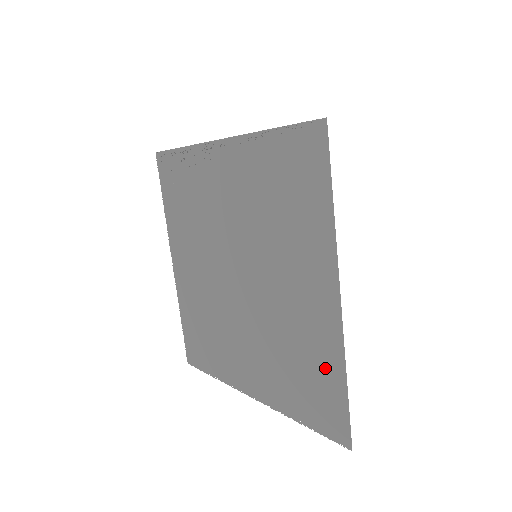
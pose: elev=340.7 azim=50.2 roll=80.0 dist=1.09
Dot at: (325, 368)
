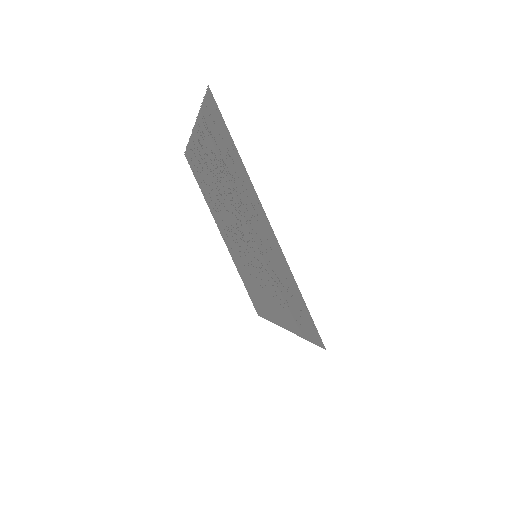
Dot at: (263, 307)
